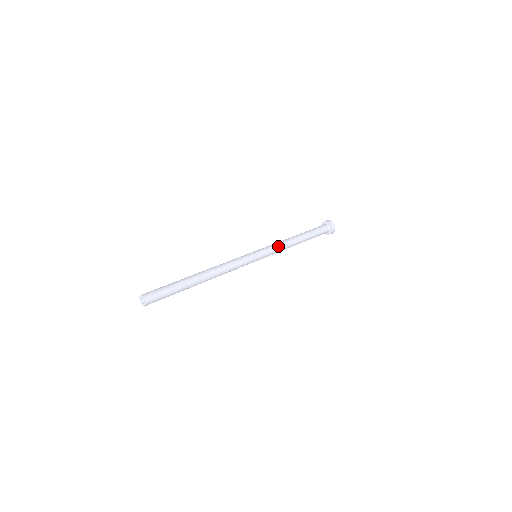
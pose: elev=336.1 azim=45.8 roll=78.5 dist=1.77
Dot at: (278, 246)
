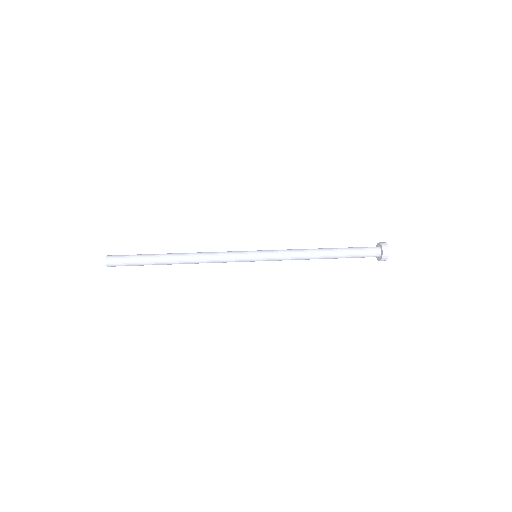
Dot at: (287, 250)
